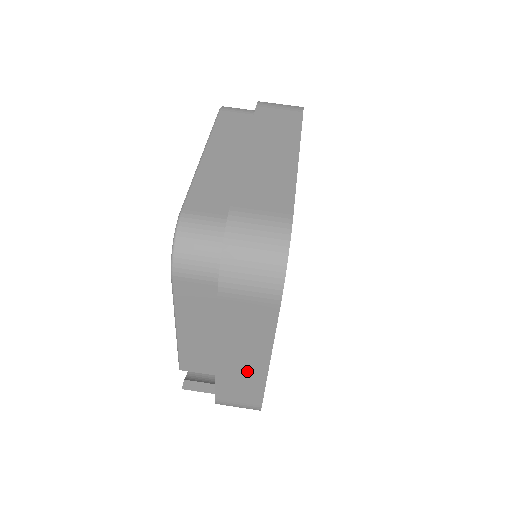
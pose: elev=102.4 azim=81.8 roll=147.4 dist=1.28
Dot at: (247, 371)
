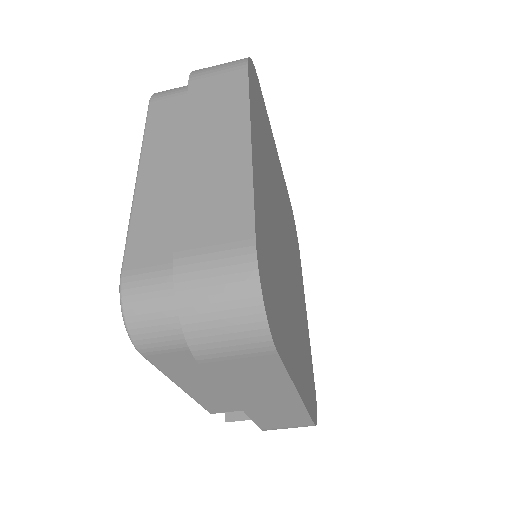
Dot at: (279, 406)
